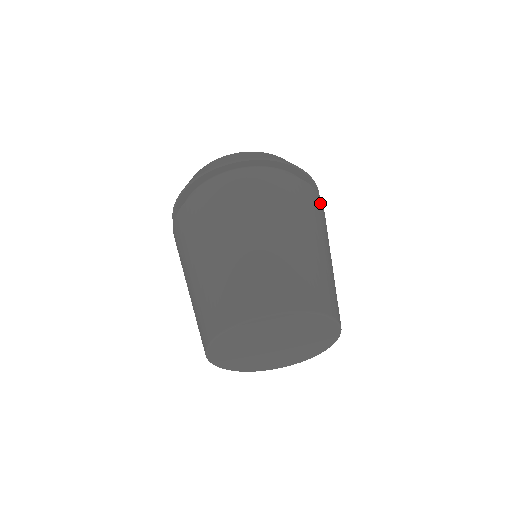
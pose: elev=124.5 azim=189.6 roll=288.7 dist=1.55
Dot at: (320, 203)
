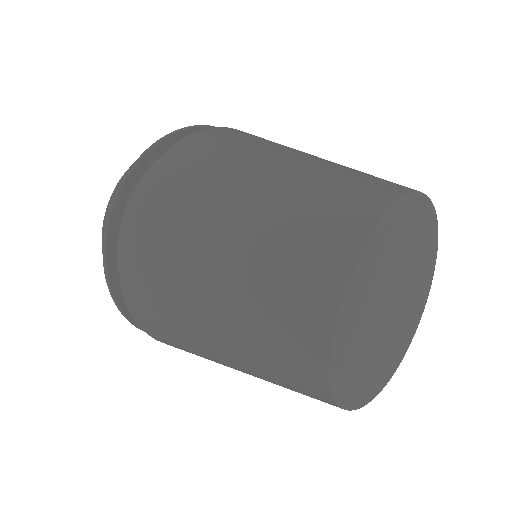
Dot at: occluded
